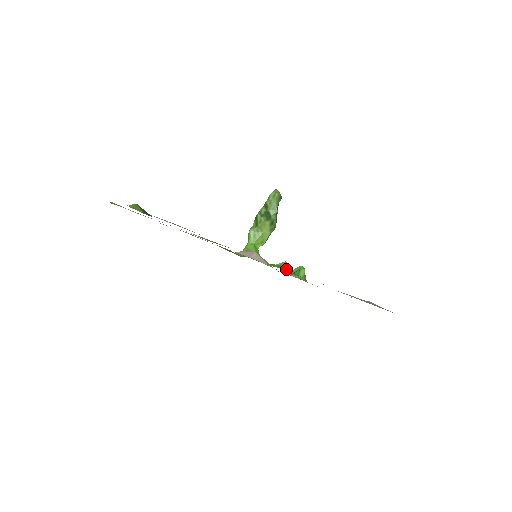
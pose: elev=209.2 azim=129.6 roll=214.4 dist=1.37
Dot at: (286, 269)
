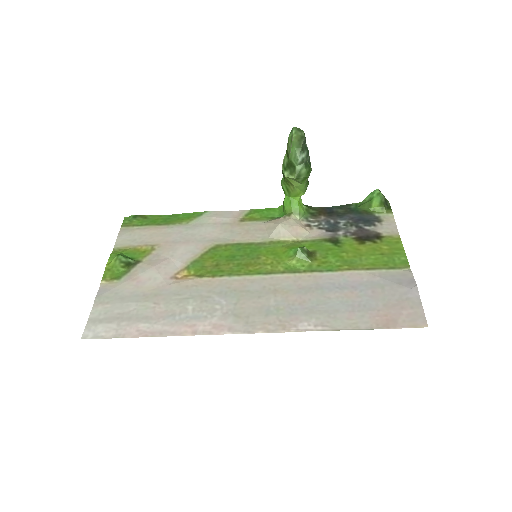
Dot at: (294, 263)
